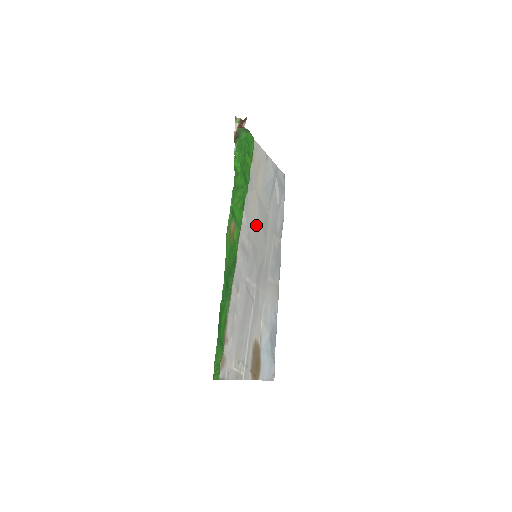
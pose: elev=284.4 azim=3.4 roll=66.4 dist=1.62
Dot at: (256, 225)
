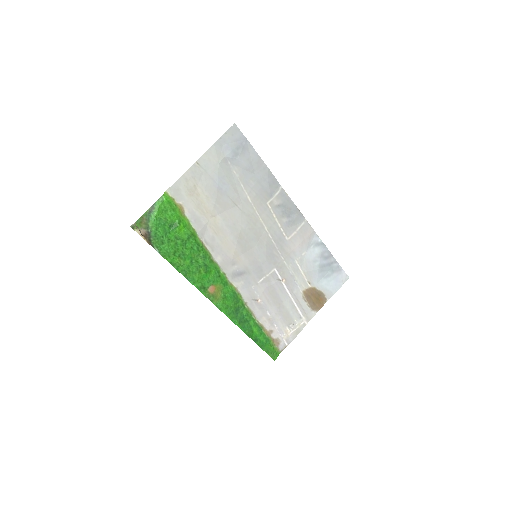
Dot at: (236, 240)
